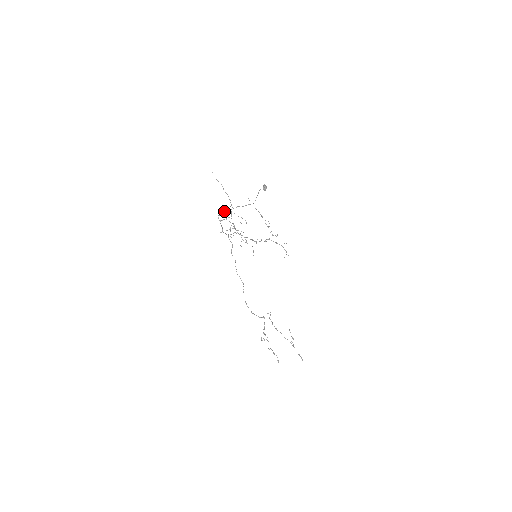
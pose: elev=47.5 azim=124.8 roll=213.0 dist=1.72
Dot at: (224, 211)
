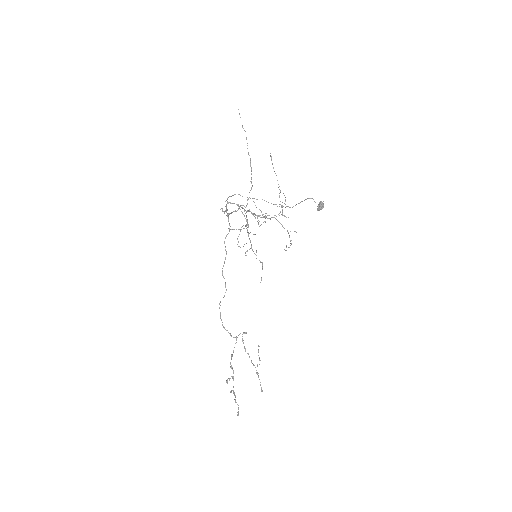
Dot at: (240, 195)
